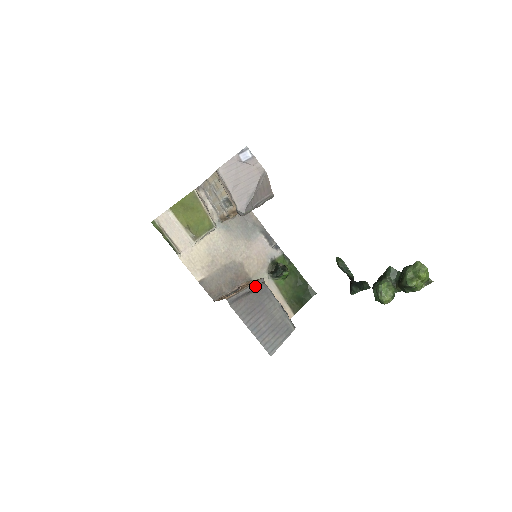
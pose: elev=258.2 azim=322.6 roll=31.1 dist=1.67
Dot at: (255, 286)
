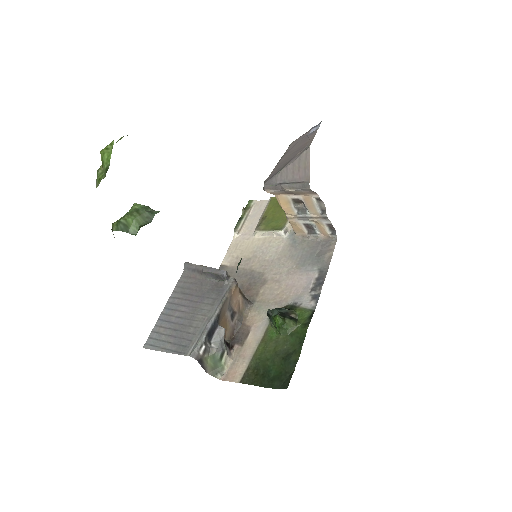
Dot at: (213, 271)
